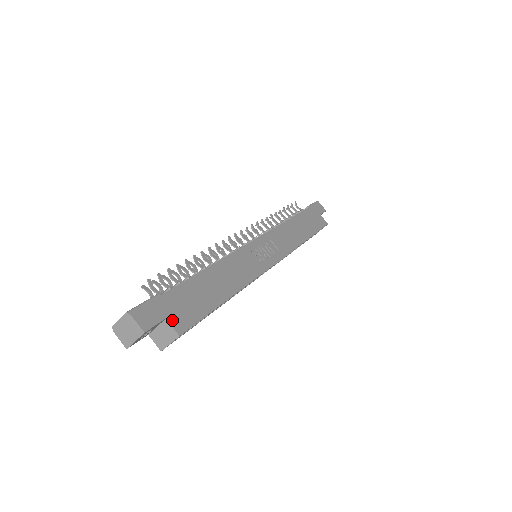
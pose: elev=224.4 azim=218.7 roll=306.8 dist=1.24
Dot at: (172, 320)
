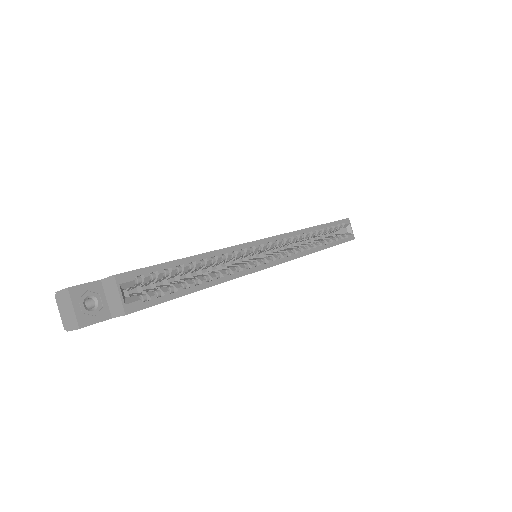
Dot at: (109, 277)
